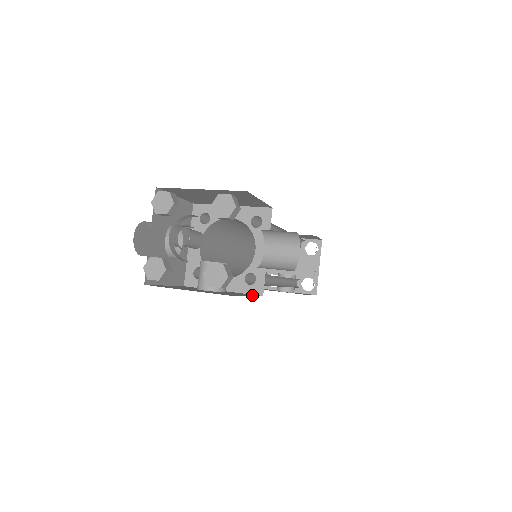
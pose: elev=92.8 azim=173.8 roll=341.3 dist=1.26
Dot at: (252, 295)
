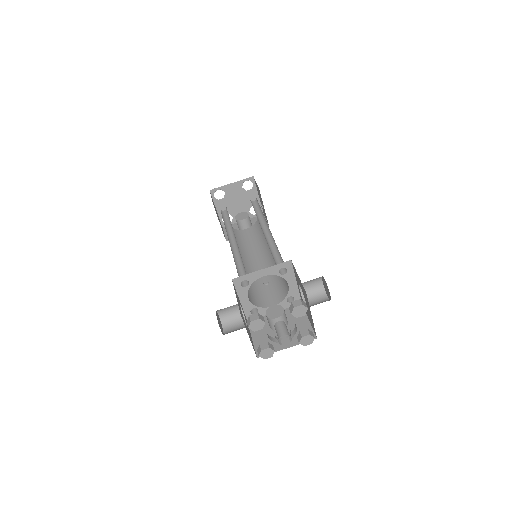
Dot at: occluded
